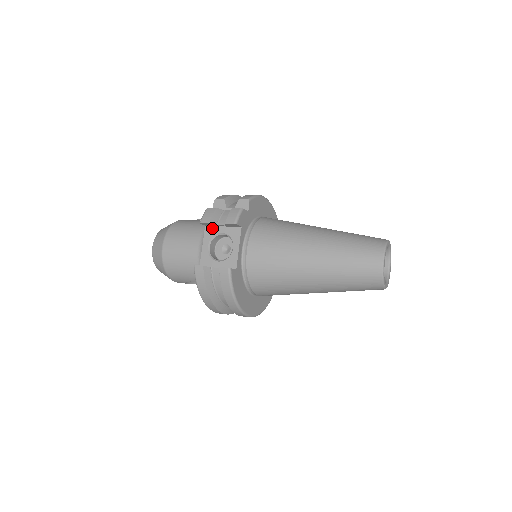
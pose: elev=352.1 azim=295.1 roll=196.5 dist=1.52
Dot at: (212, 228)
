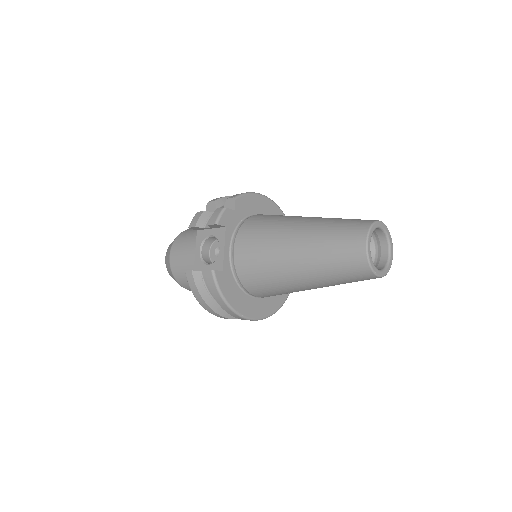
Dot at: (202, 232)
